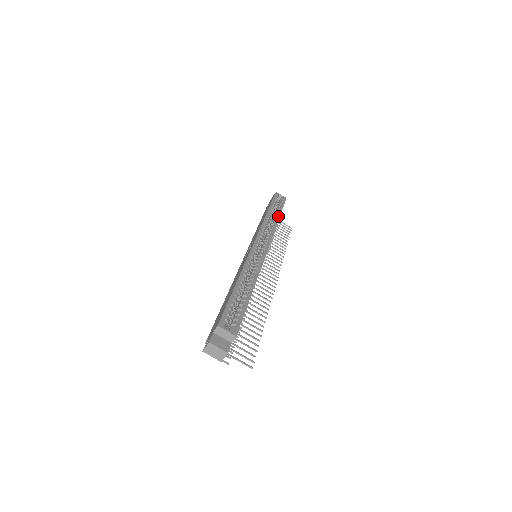
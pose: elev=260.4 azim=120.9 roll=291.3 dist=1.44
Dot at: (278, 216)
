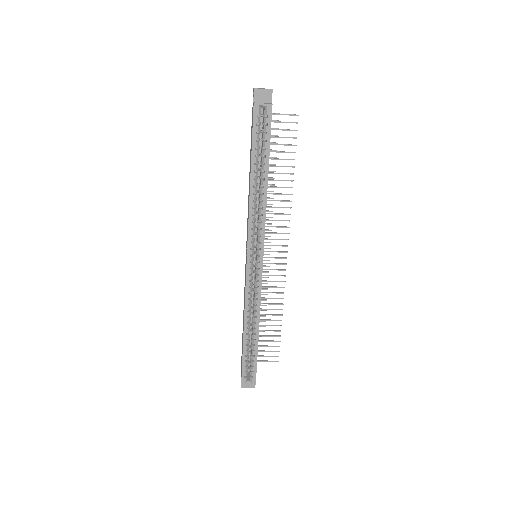
Dot at: (265, 179)
